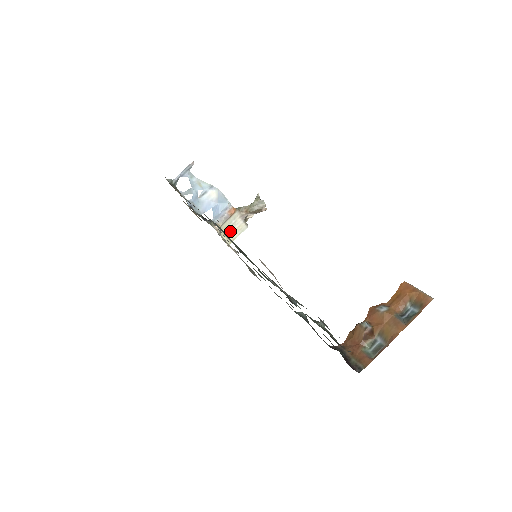
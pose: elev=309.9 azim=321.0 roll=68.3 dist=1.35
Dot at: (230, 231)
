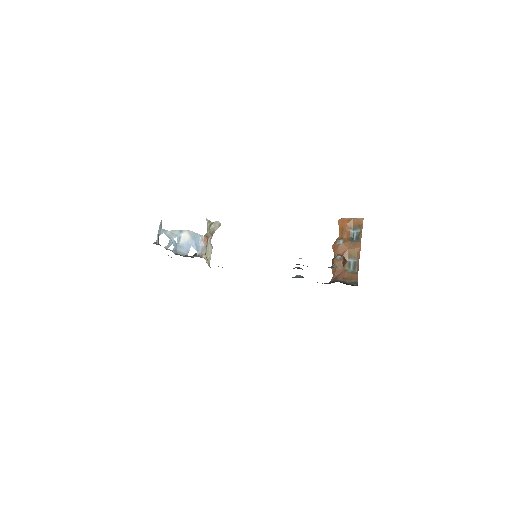
Dot at: (207, 256)
